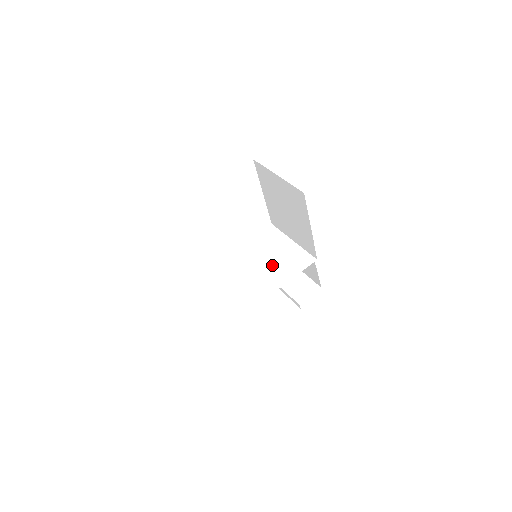
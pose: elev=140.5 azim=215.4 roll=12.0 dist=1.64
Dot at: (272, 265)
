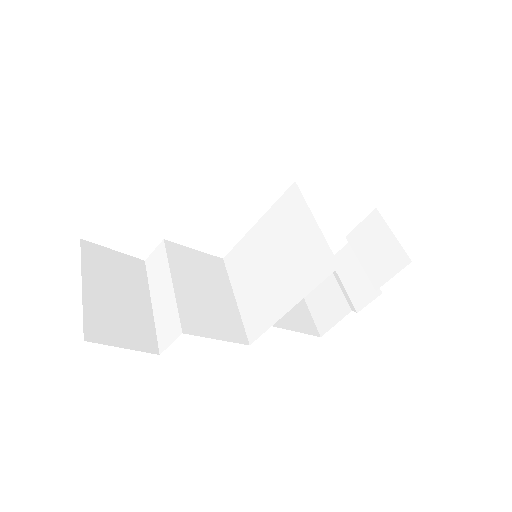
Dot at: (281, 268)
